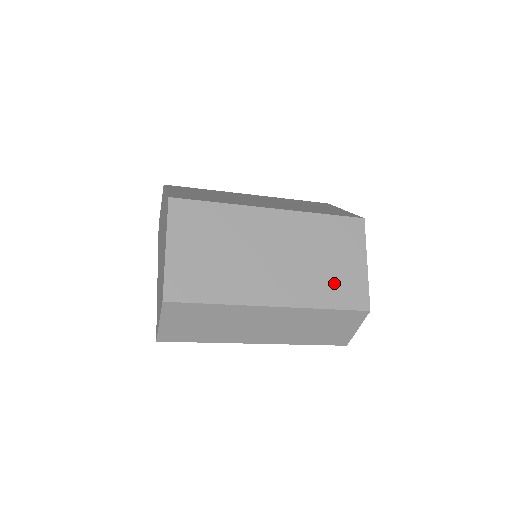
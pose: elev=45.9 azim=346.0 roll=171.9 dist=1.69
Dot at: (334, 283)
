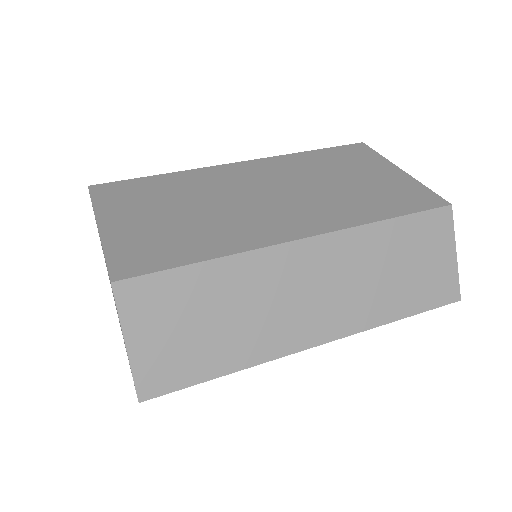
Dot at: (375, 195)
